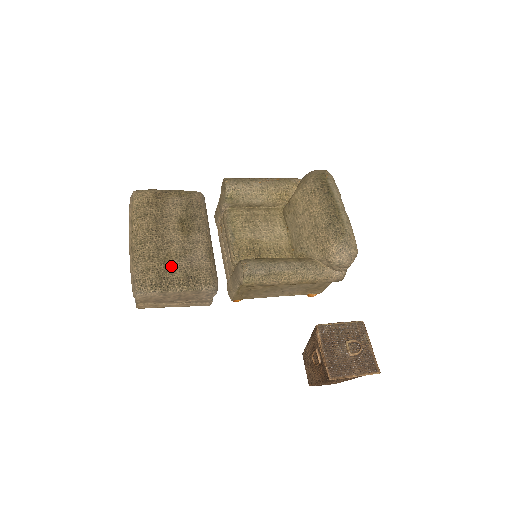
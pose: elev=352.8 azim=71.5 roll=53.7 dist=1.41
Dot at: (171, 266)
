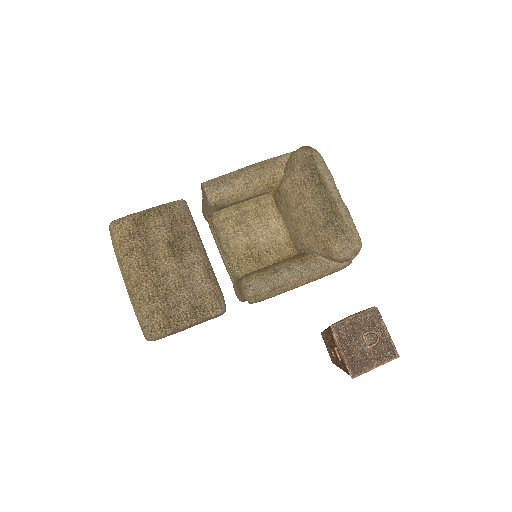
Dot at: (174, 301)
